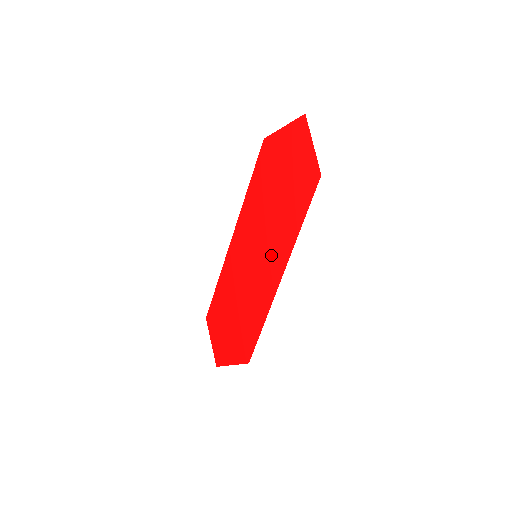
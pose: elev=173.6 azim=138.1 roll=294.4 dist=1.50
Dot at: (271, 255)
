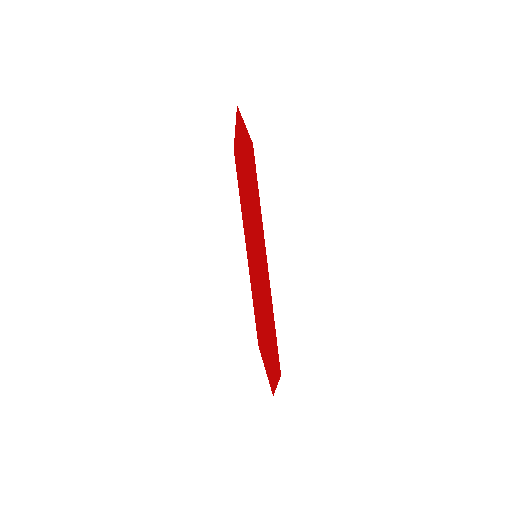
Dot at: (259, 246)
